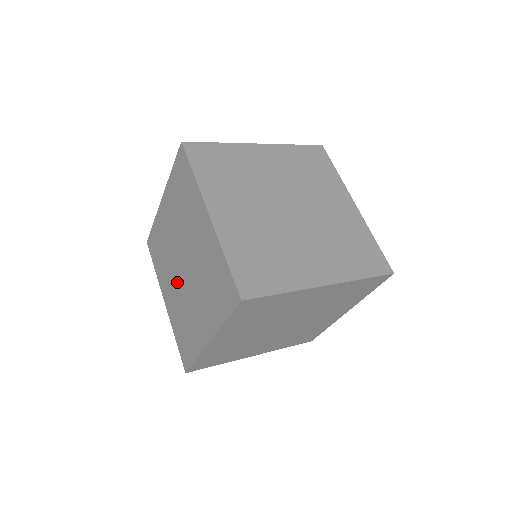
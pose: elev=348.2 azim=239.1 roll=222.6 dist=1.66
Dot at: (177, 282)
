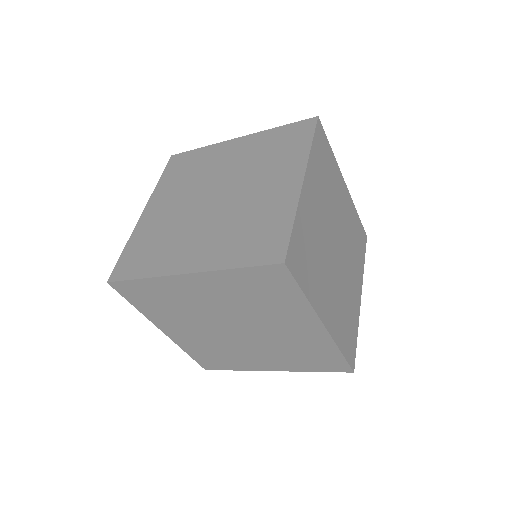
Dot at: (209, 220)
